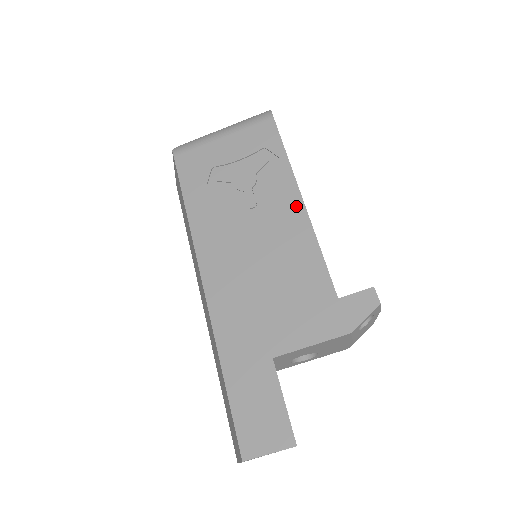
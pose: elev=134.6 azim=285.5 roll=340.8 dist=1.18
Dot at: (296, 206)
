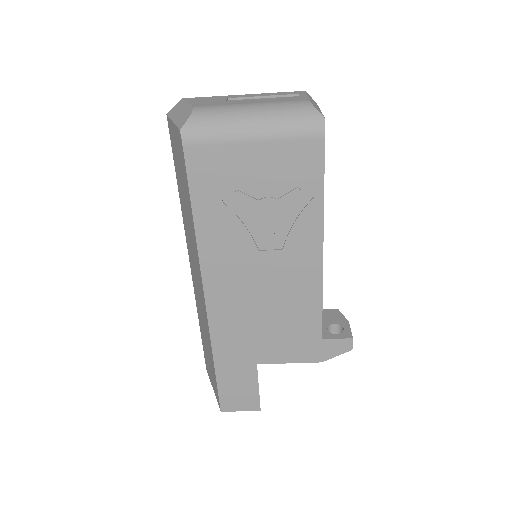
Dot at: (314, 256)
